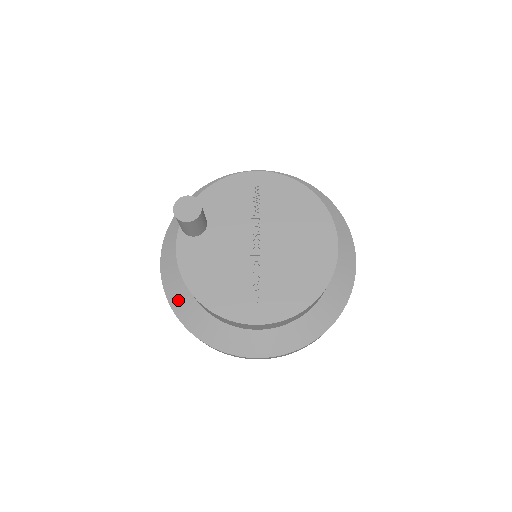
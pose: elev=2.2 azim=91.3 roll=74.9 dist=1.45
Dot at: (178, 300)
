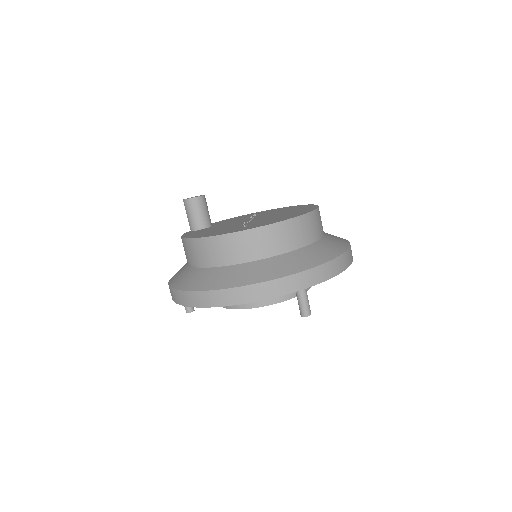
Dot at: (178, 278)
